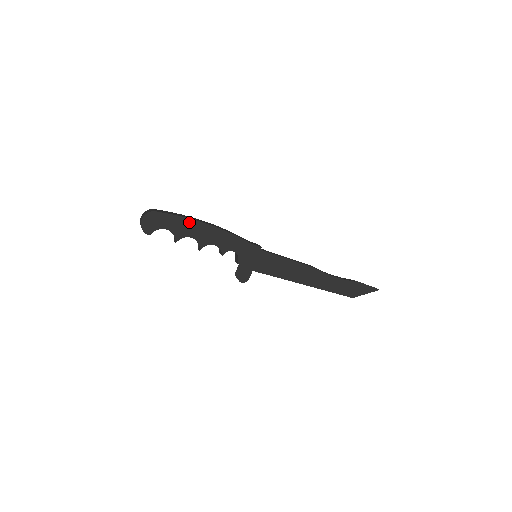
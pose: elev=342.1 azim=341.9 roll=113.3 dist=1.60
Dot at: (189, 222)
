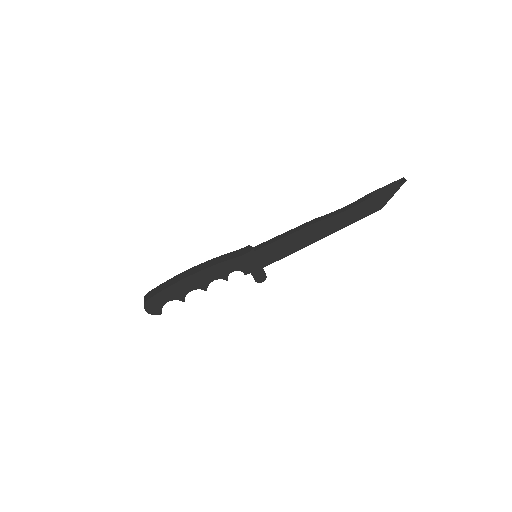
Dot at: (178, 285)
